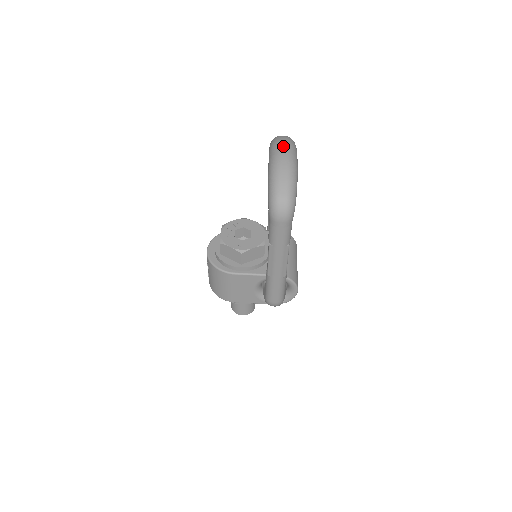
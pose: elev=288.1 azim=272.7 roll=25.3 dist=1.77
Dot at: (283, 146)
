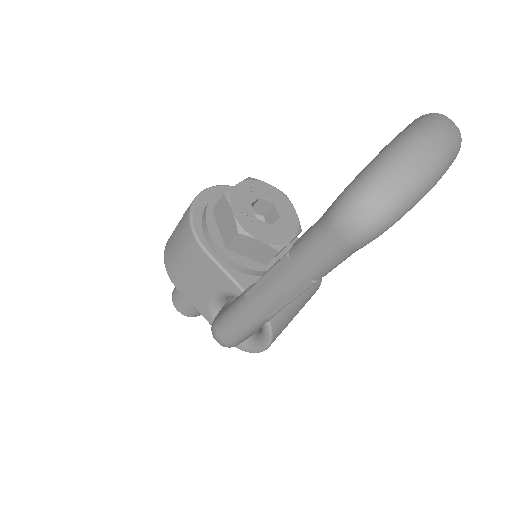
Dot at: (448, 126)
